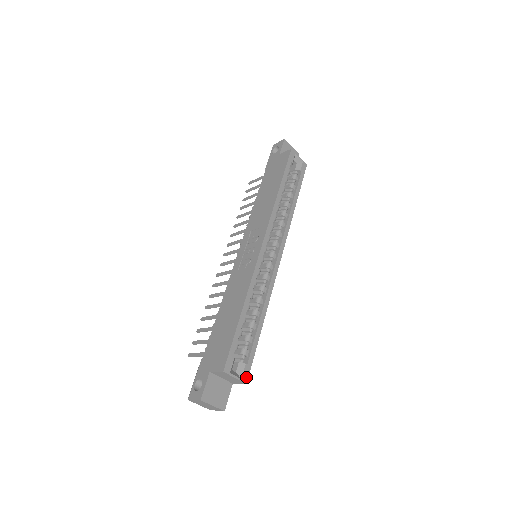
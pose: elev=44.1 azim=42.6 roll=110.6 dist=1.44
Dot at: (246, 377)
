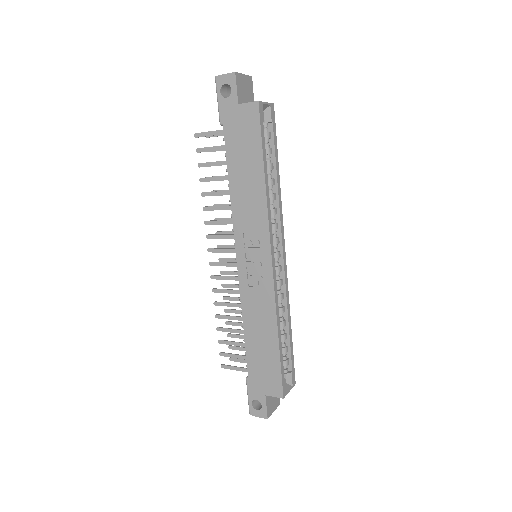
Dot at: (294, 380)
